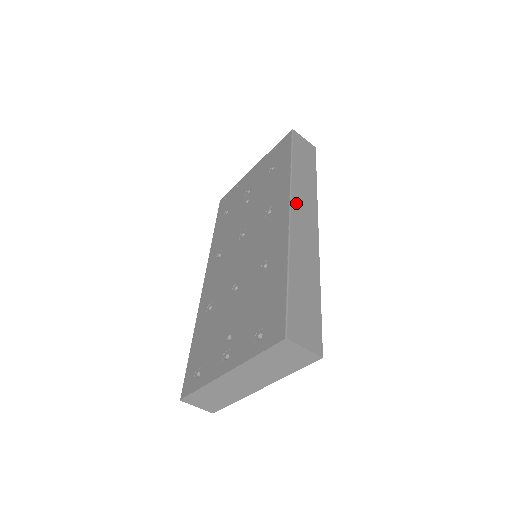
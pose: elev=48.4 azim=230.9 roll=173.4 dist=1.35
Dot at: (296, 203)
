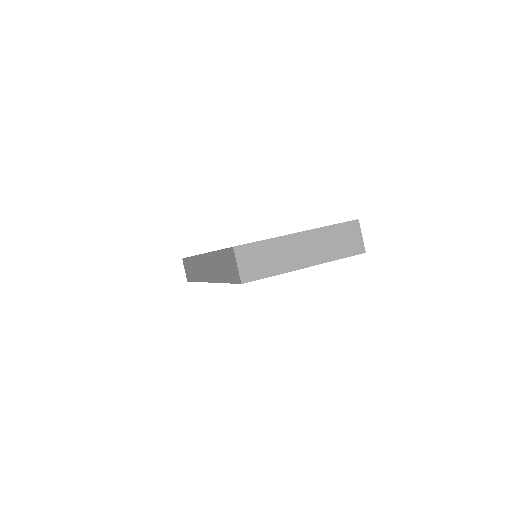
Dot at: occluded
